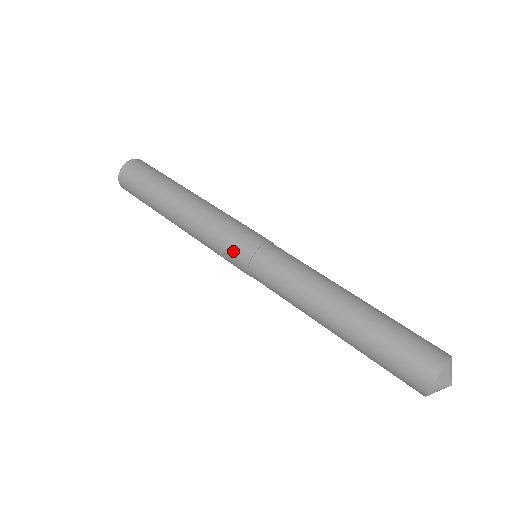
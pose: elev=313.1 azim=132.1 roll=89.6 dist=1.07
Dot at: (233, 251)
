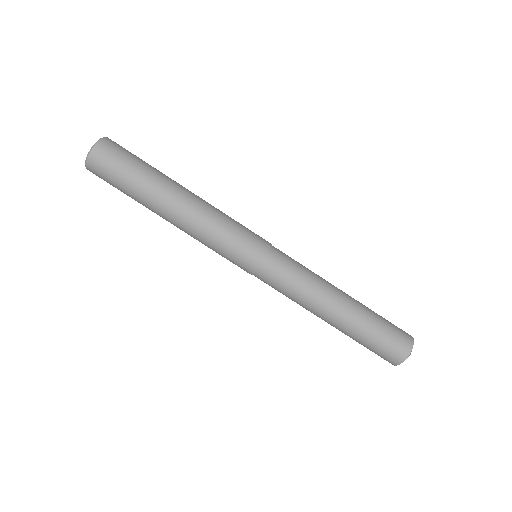
Dot at: occluded
